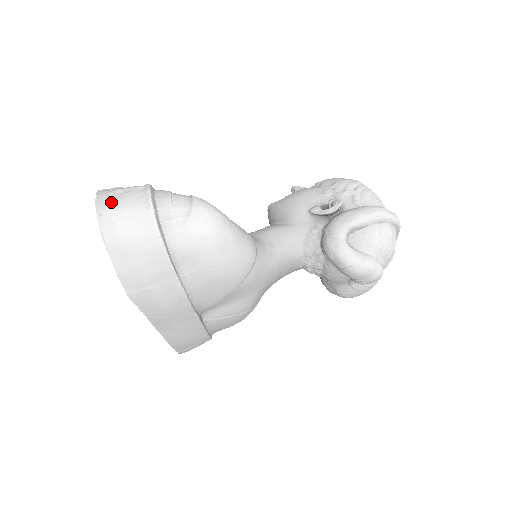
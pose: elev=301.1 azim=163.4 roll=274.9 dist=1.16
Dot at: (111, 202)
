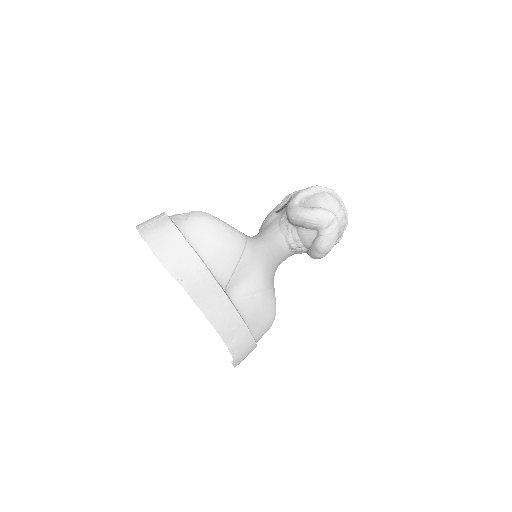
Dot at: (144, 222)
